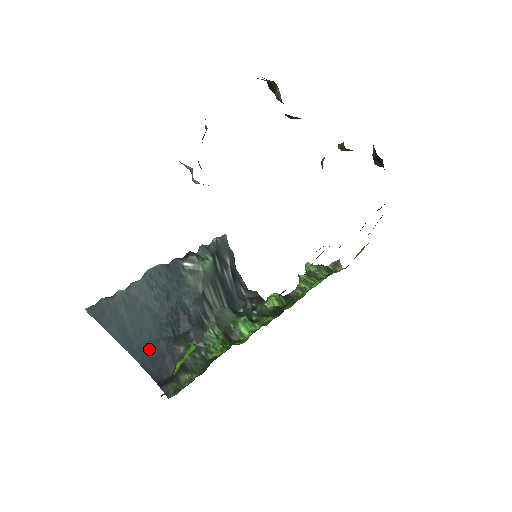
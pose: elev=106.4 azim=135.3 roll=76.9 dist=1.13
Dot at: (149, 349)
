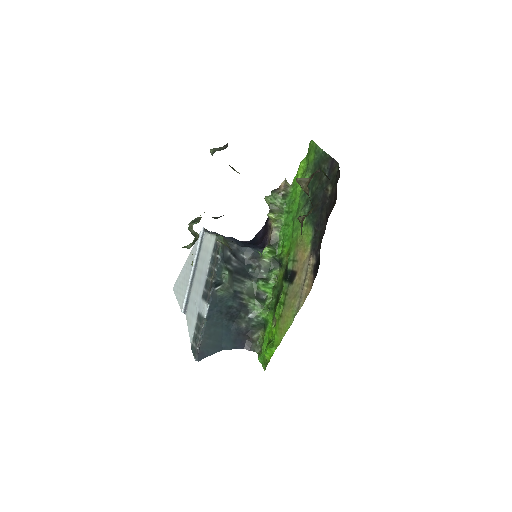
Dot at: (230, 340)
